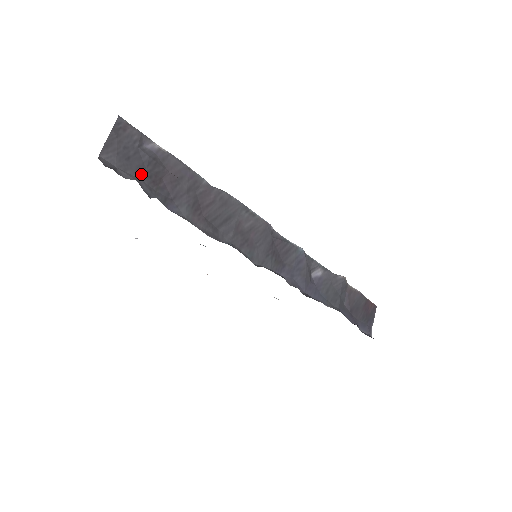
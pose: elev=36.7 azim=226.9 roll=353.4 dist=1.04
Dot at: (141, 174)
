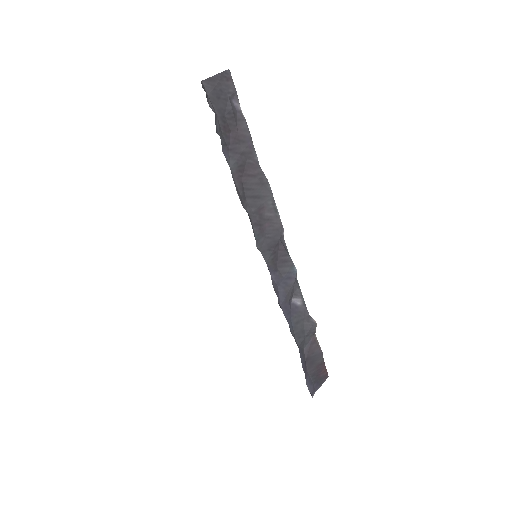
Dot at: (220, 114)
